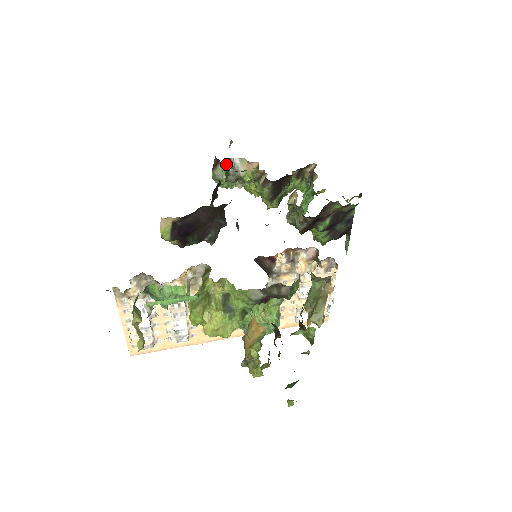
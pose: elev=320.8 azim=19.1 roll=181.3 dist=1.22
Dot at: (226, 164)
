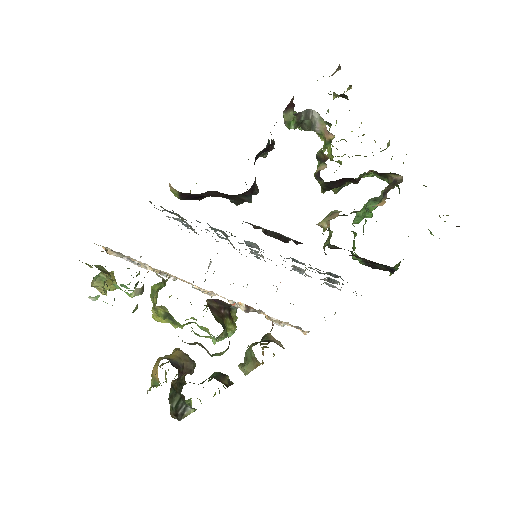
Dot at: (299, 115)
